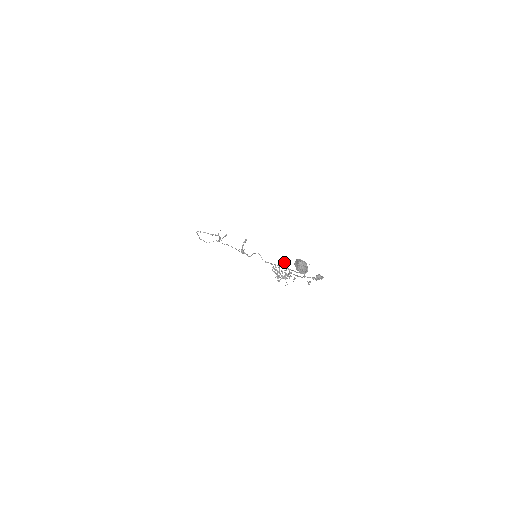
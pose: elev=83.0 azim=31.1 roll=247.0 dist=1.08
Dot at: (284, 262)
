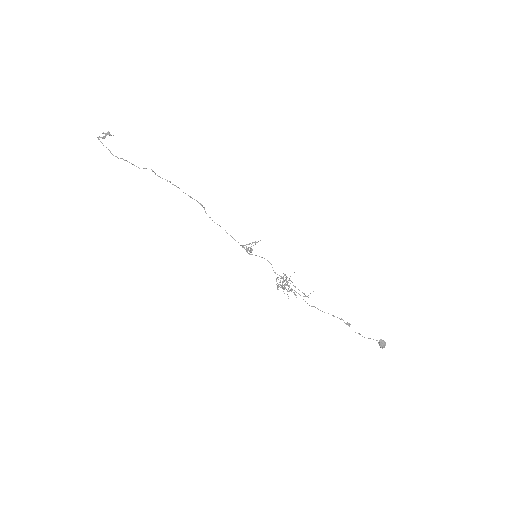
Dot at: (285, 275)
